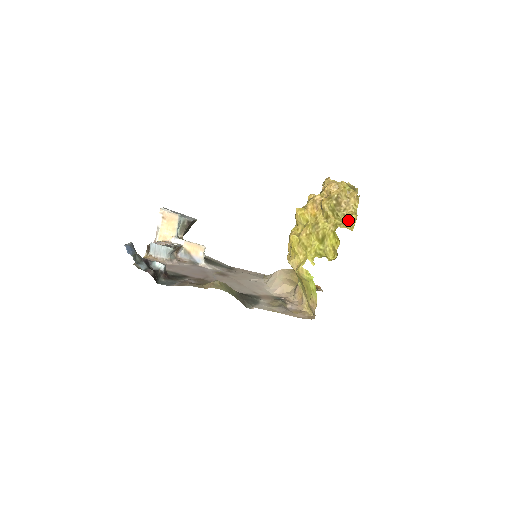
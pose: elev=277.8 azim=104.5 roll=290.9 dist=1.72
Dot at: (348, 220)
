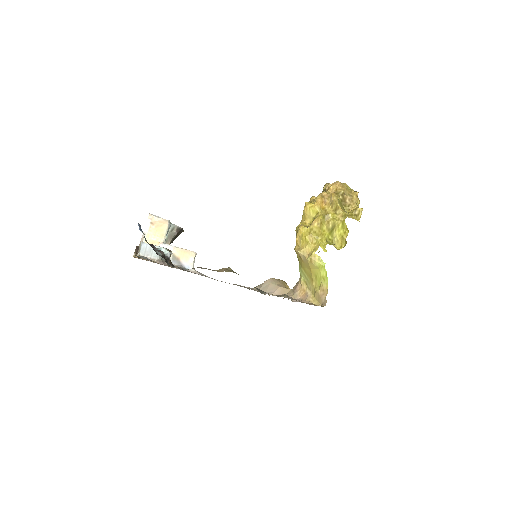
Dot at: (354, 213)
